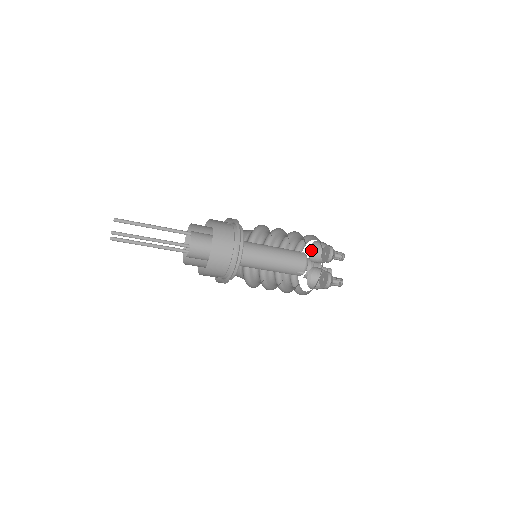
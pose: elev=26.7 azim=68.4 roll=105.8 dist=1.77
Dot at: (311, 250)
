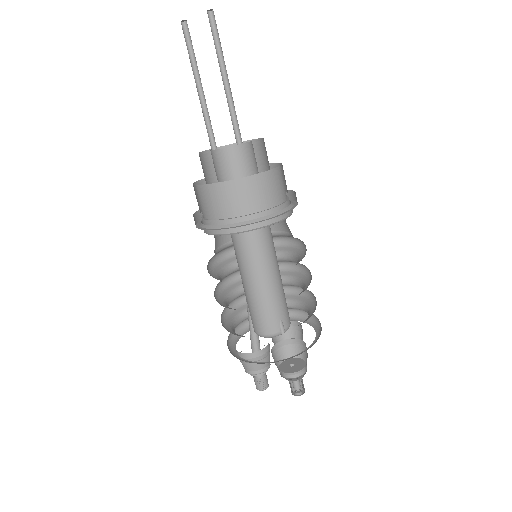
Dot at: occluded
